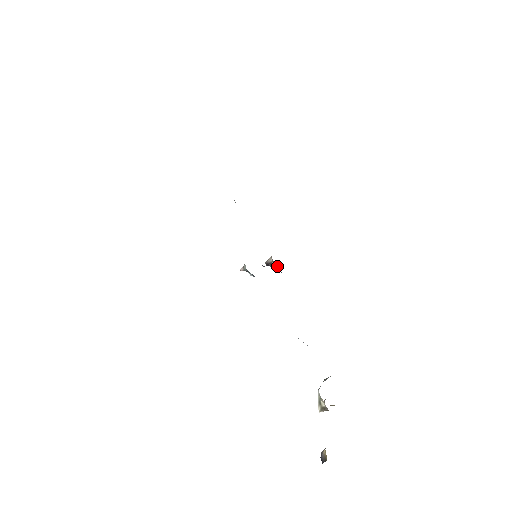
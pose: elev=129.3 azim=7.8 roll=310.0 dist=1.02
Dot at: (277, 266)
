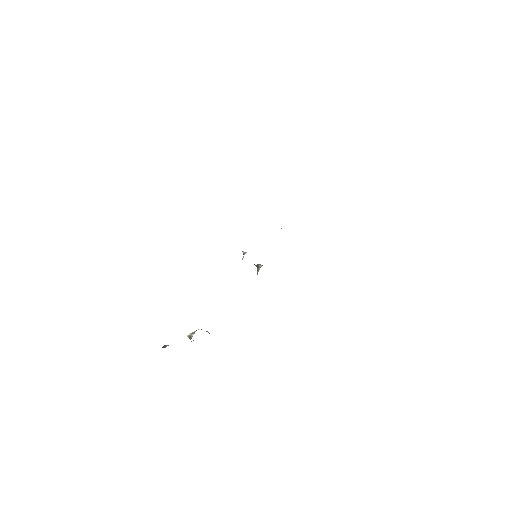
Dot at: occluded
